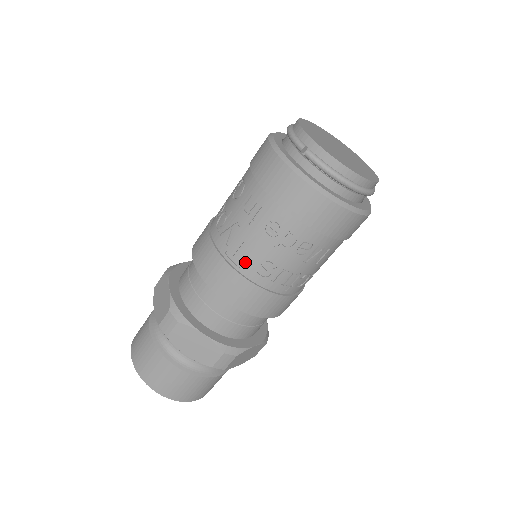
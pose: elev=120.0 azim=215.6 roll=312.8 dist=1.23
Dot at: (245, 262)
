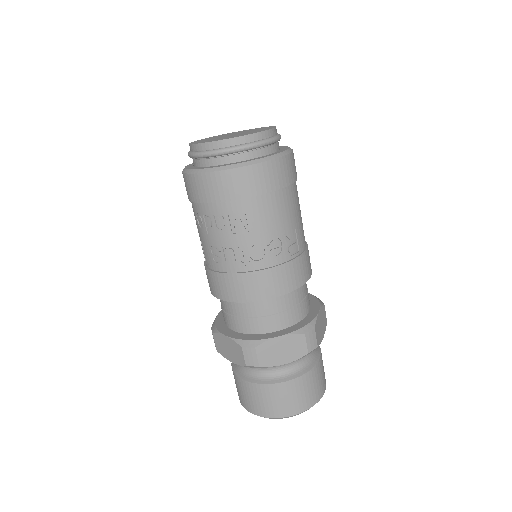
Dot at: (208, 259)
